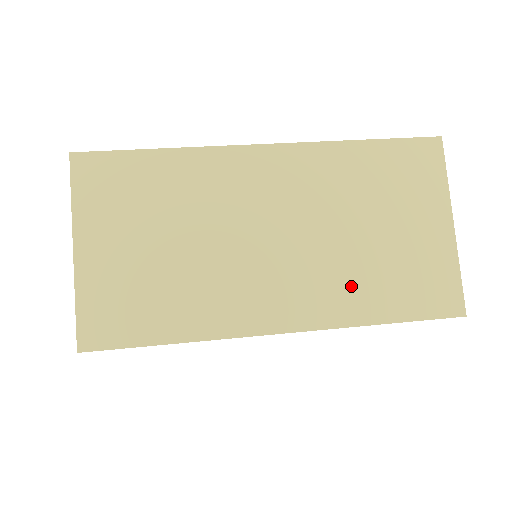
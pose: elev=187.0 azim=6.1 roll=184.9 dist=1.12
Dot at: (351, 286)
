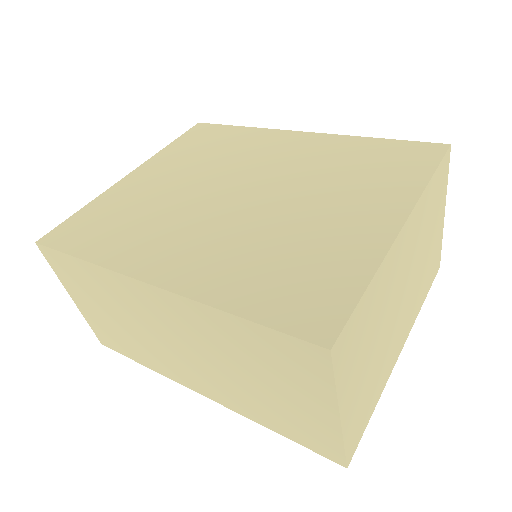
Dot at: (244, 401)
